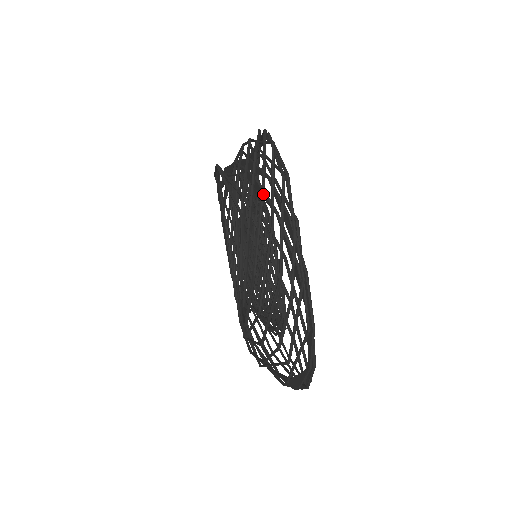
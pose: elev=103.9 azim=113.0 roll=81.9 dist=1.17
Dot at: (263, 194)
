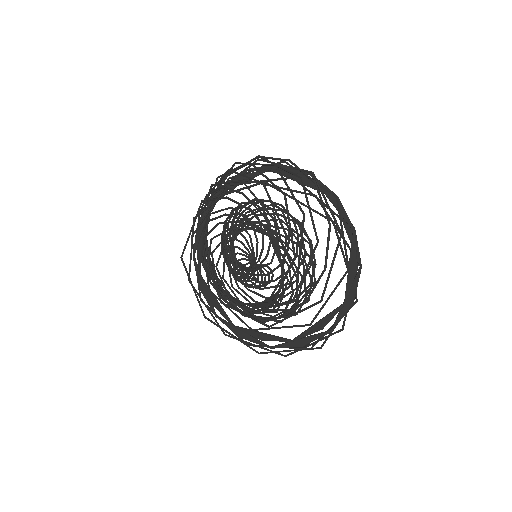
Dot at: (255, 166)
